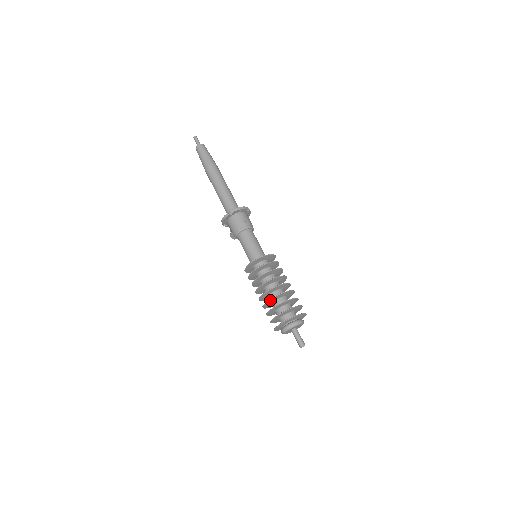
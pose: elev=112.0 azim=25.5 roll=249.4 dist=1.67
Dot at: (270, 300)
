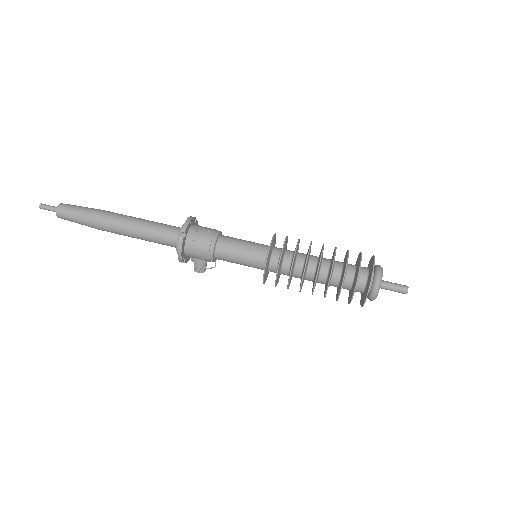
Dot at: (331, 274)
